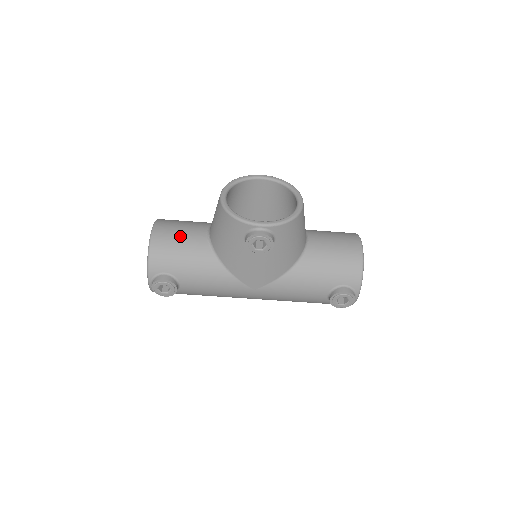
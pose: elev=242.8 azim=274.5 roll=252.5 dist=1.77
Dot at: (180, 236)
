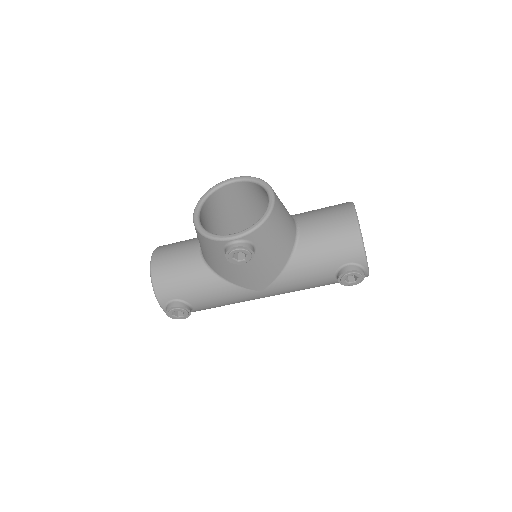
Dot at: (176, 261)
